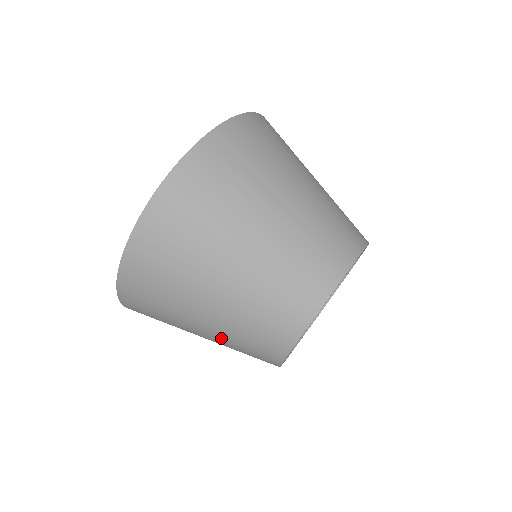
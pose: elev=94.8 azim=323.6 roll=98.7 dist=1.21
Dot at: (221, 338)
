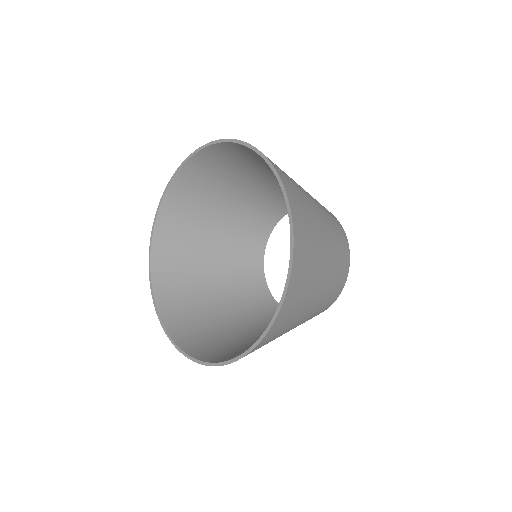
Dot at: occluded
